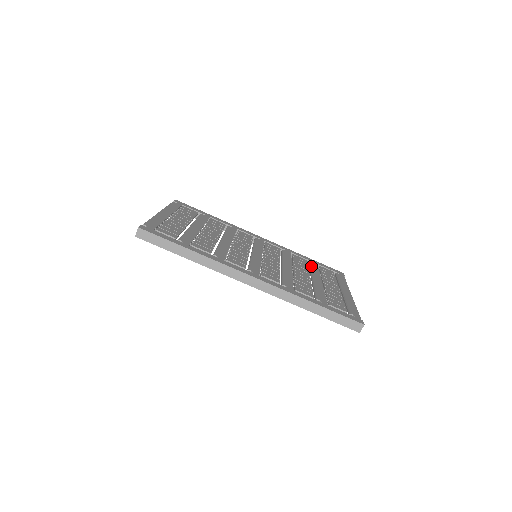
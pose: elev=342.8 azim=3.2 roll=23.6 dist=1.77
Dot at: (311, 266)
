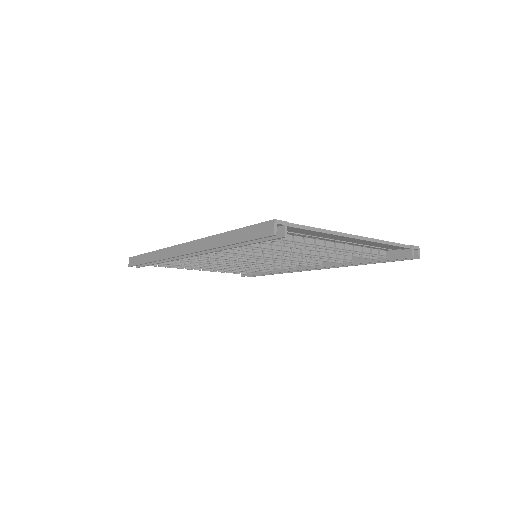
Dot at: occluded
